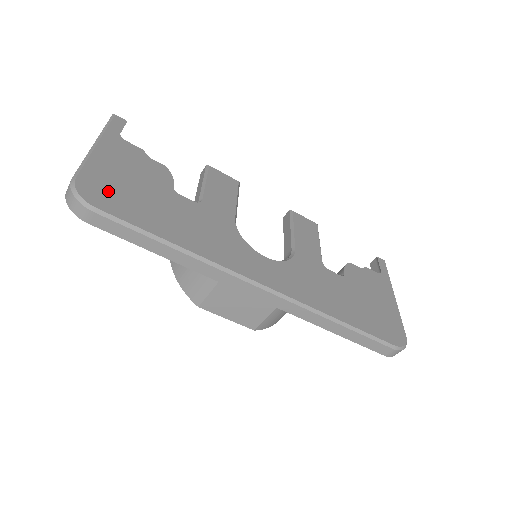
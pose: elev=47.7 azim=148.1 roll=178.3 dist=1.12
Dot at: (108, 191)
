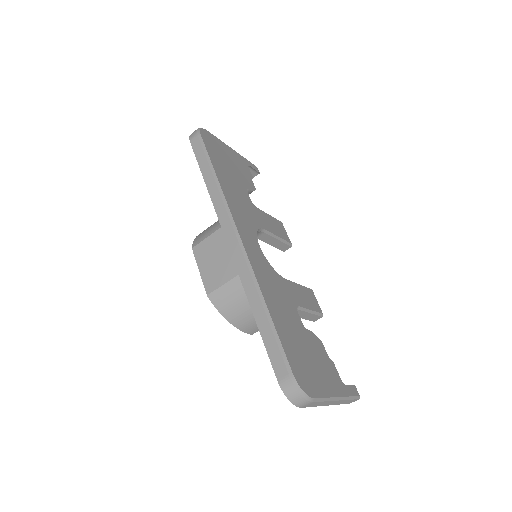
Dot at: (214, 146)
